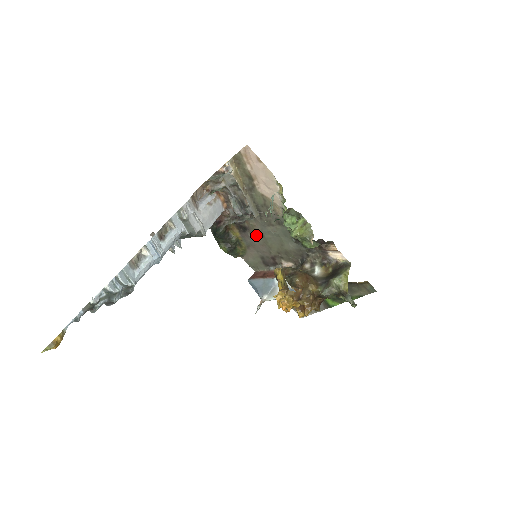
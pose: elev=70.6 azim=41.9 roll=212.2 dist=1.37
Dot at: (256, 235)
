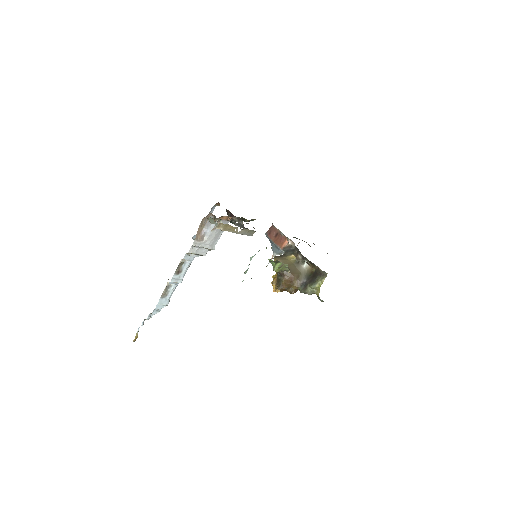
Dot at: occluded
